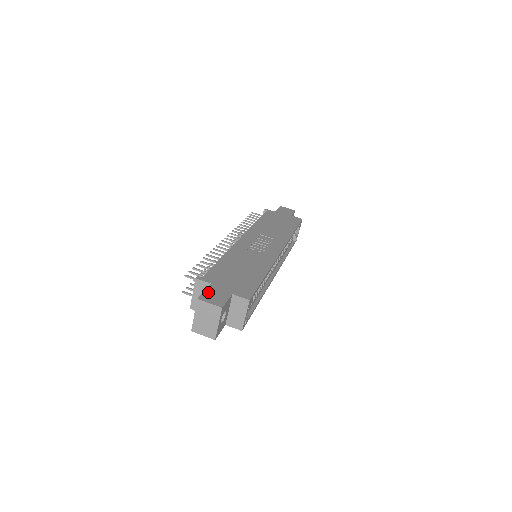
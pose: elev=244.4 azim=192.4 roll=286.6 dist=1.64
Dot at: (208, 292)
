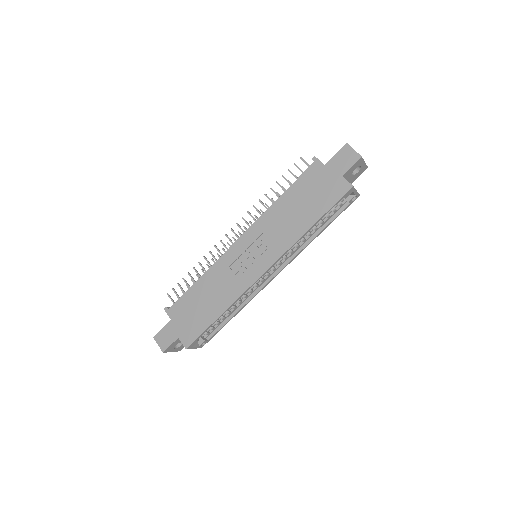
Dot at: (163, 331)
